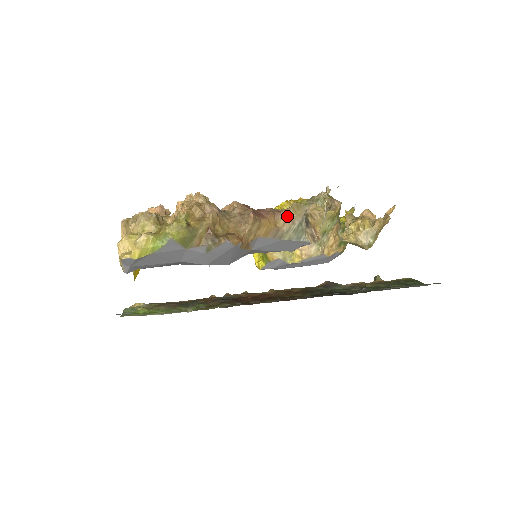
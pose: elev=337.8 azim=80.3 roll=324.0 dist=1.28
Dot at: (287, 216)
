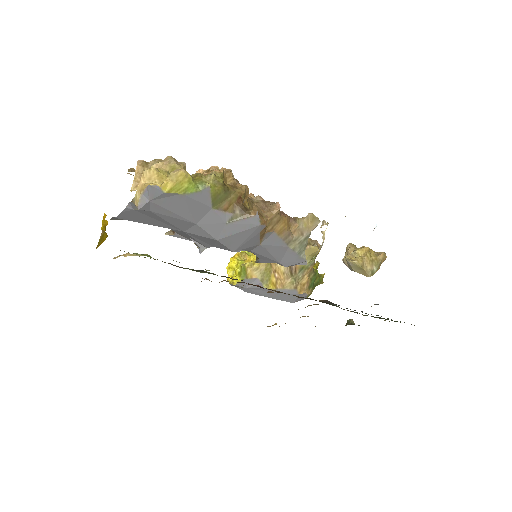
Dot at: (299, 224)
